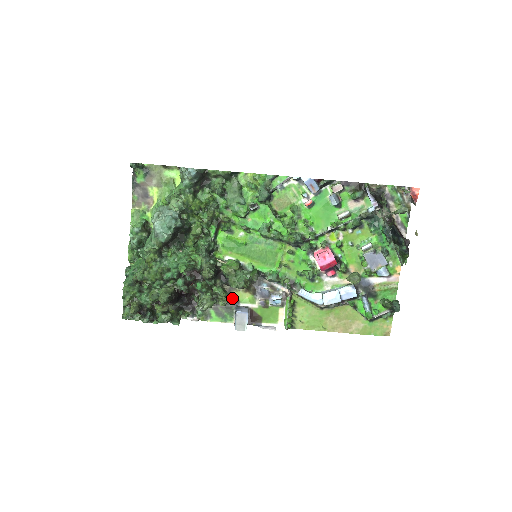
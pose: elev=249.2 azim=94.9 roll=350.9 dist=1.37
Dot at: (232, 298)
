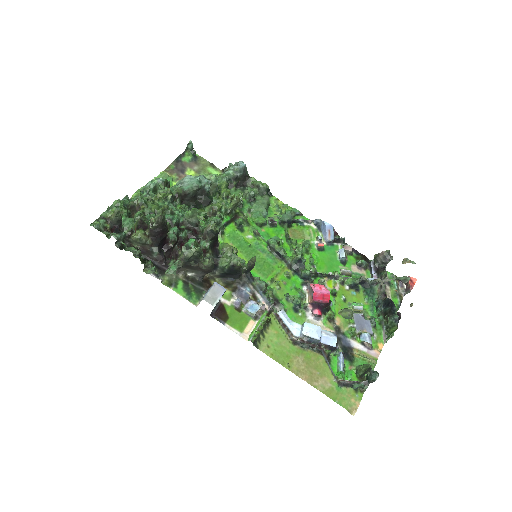
Dot at: (208, 284)
